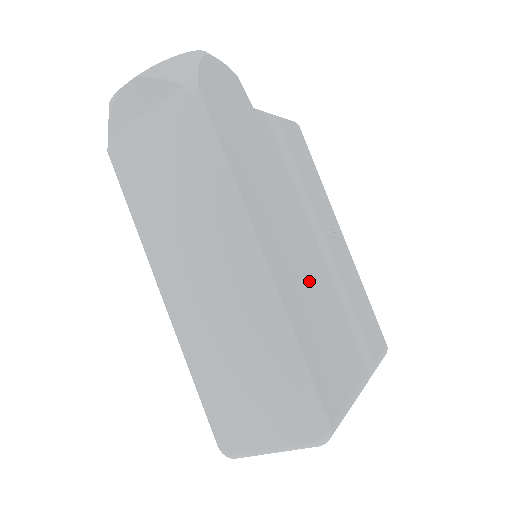
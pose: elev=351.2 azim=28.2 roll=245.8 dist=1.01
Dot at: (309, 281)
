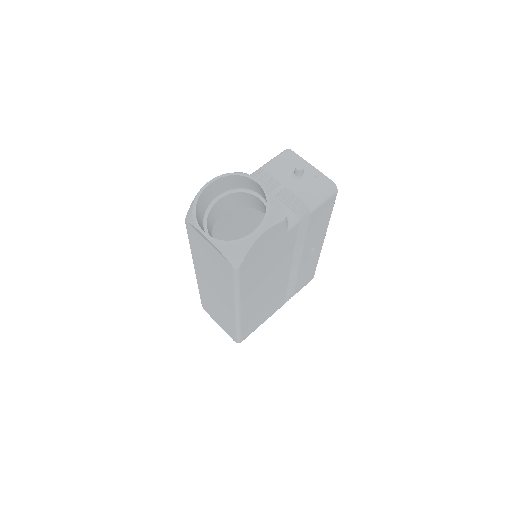
Dot at: (267, 297)
